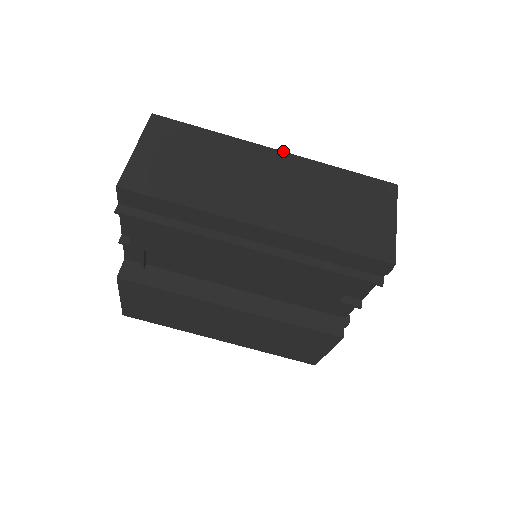
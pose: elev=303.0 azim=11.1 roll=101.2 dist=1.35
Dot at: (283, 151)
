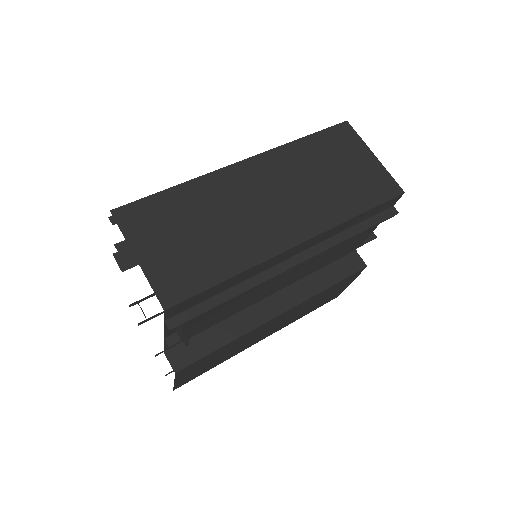
Dot at: (248, 158)
